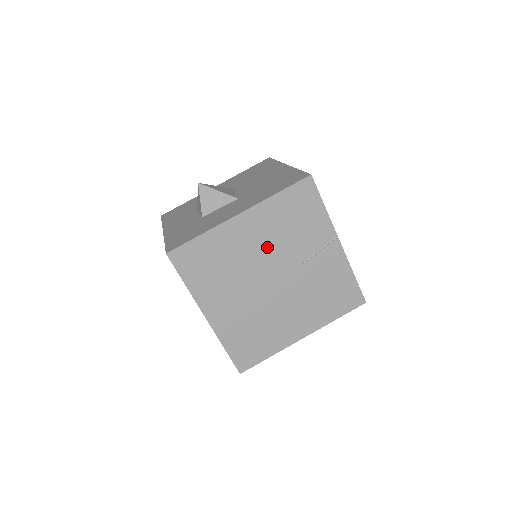
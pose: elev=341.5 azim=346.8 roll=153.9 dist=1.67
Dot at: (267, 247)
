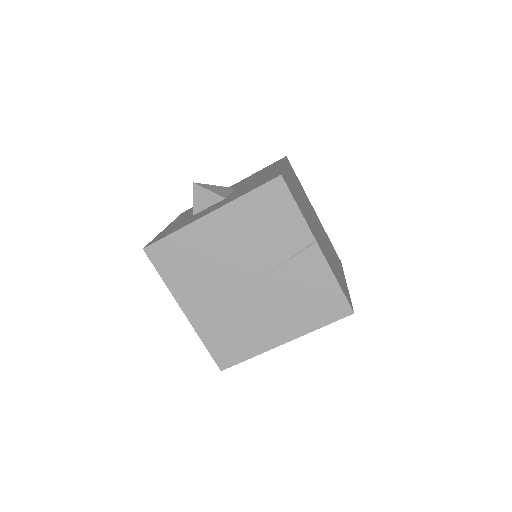
Dot at: (239, 248)
